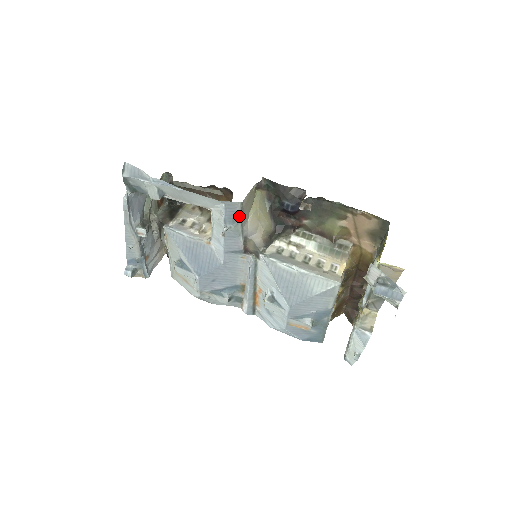
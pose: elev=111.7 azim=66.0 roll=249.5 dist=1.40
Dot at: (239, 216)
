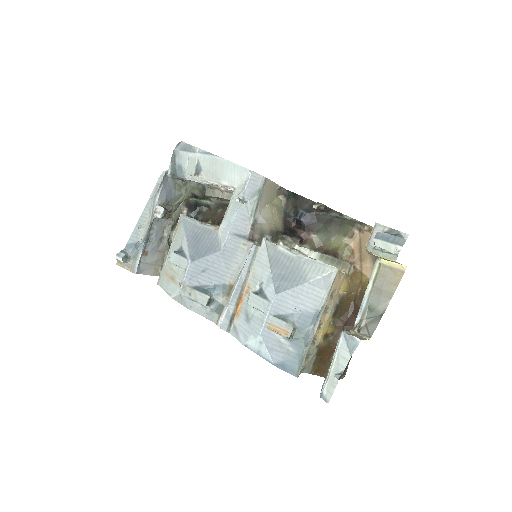
Dot at: (259, 192)
